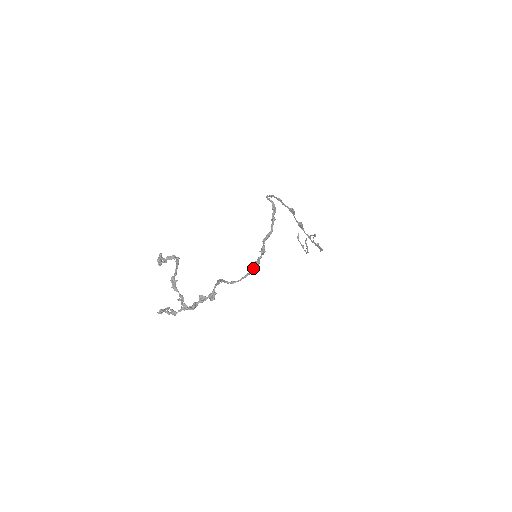
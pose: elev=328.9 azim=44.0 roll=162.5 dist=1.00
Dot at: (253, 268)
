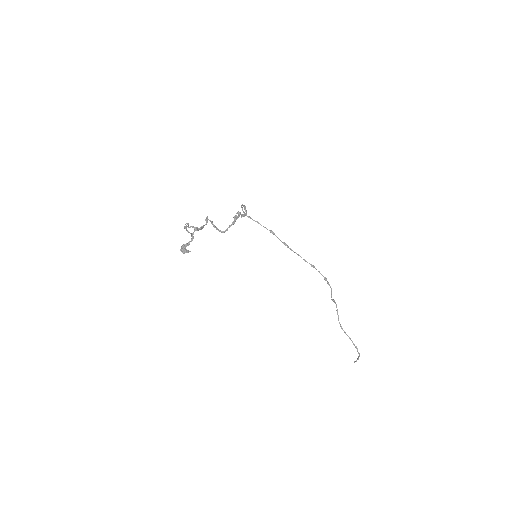
Dot at: (234, 219)
